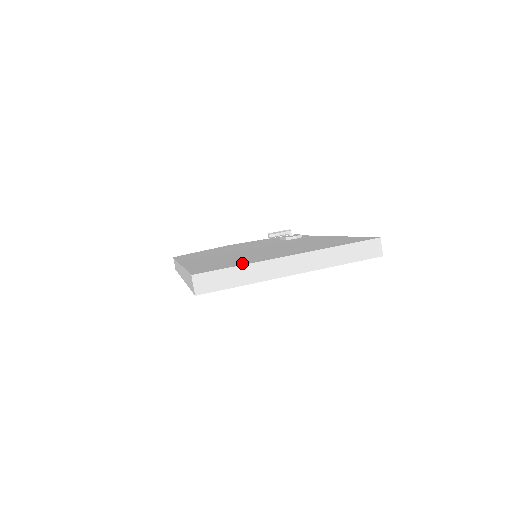
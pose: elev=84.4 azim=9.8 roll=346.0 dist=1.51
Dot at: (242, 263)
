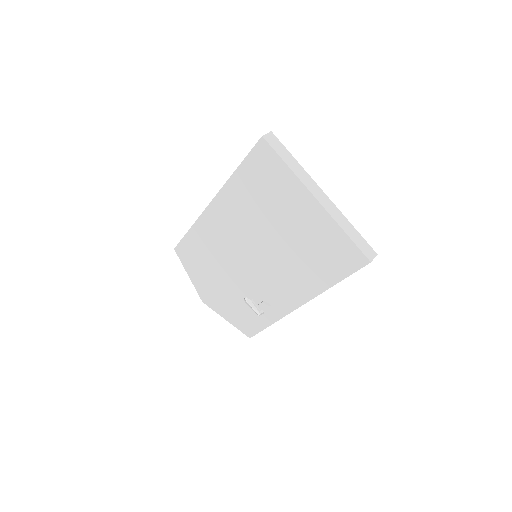
Dot at: occluded
